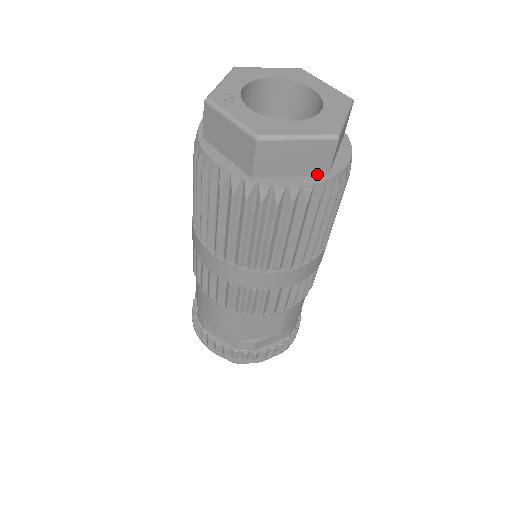
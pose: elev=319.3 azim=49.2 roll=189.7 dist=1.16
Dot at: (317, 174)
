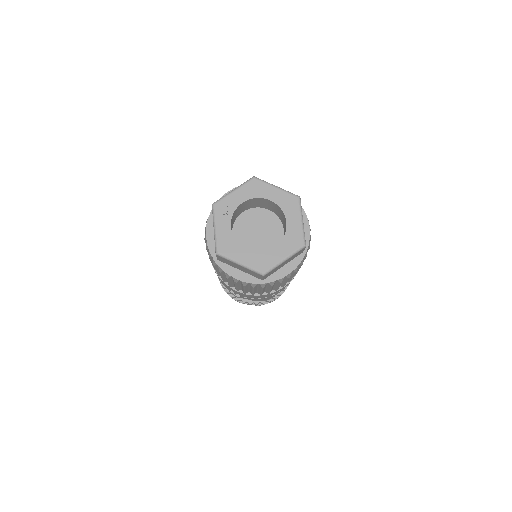
Dot at: (256, 277)
